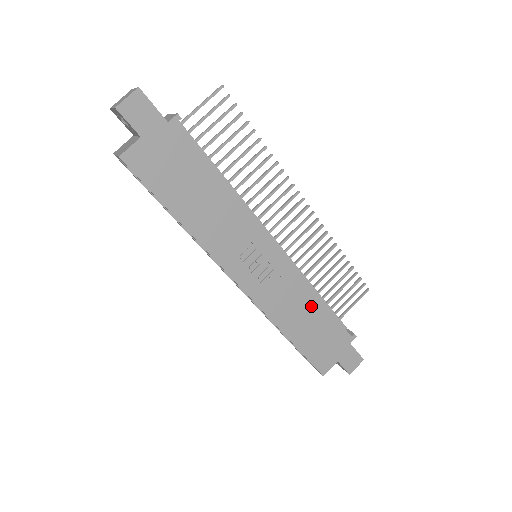
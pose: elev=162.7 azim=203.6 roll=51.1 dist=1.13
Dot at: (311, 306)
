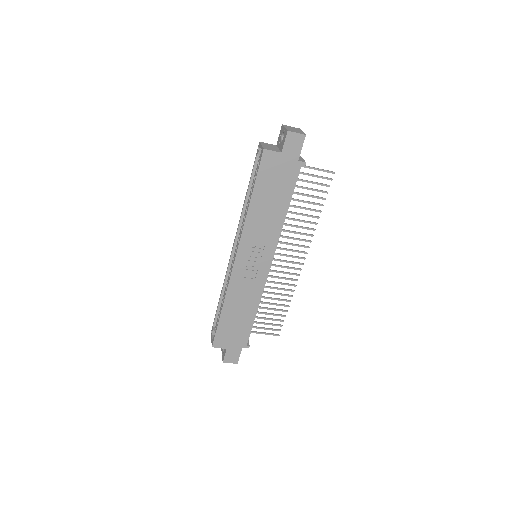
Dot at: (250, 308)
